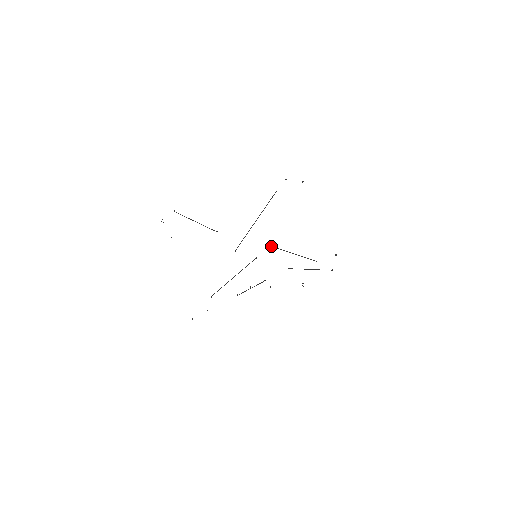
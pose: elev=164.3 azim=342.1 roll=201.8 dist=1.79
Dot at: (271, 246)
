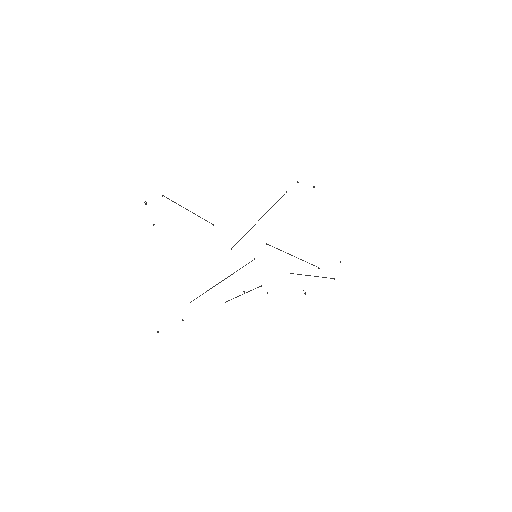
Dot at: (274, 247)
